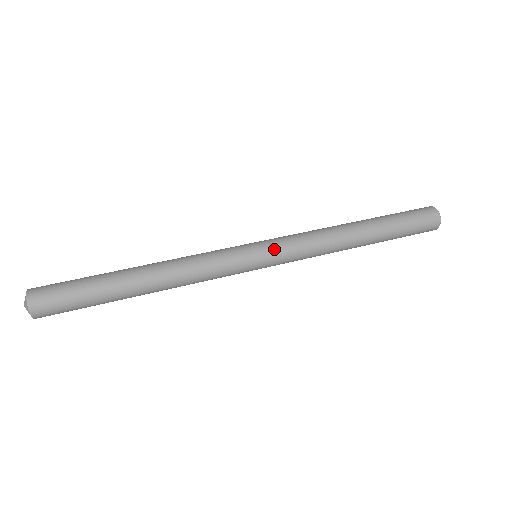
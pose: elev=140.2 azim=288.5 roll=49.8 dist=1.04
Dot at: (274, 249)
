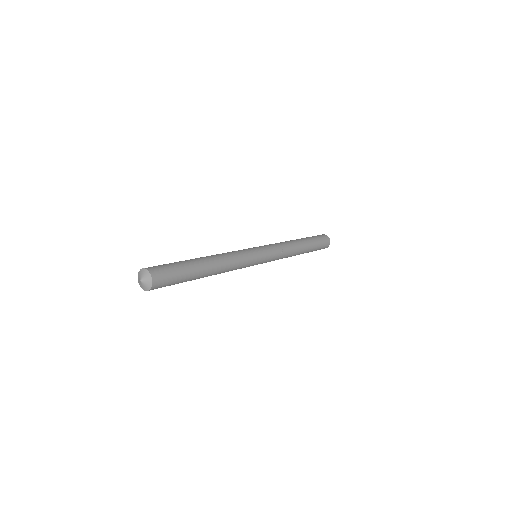
Dot at: (261, 246)
